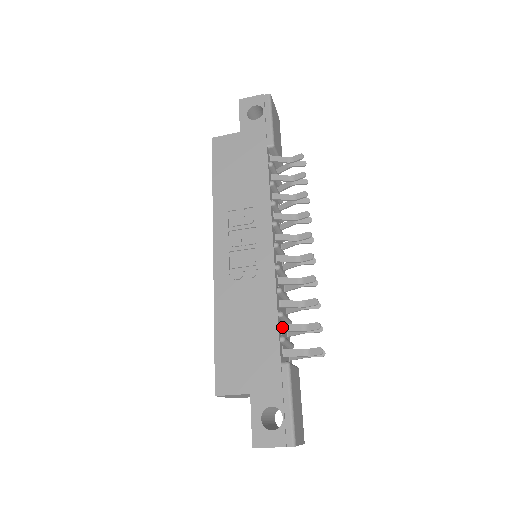
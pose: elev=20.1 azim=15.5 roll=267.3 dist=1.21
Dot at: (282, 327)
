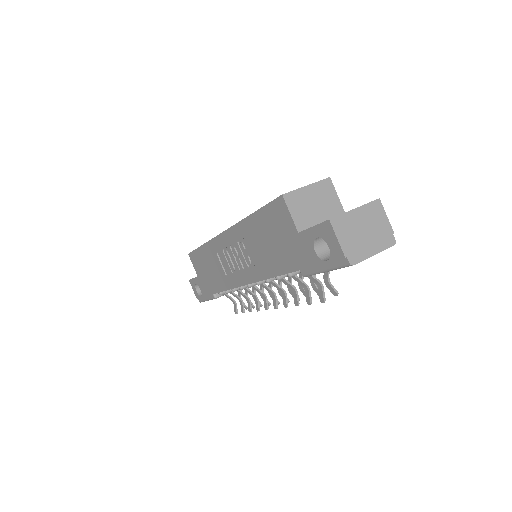
Dot at: occluded
